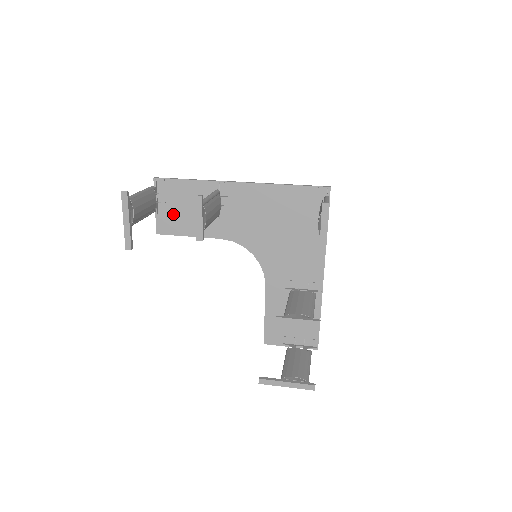
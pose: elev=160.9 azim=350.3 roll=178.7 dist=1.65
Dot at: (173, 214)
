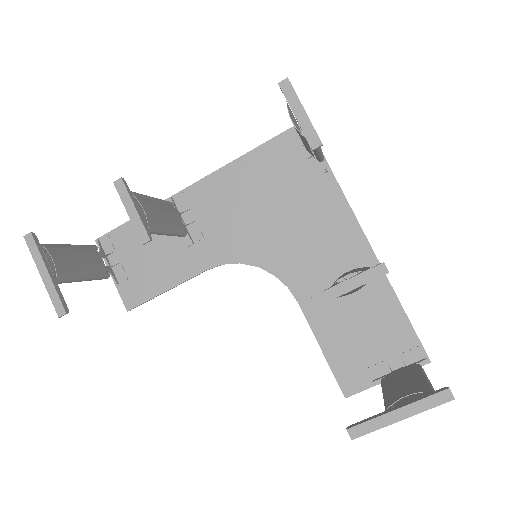
Dot at: (136, 272)
